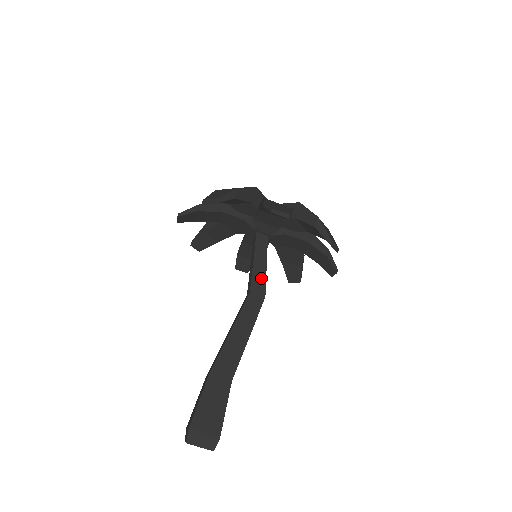
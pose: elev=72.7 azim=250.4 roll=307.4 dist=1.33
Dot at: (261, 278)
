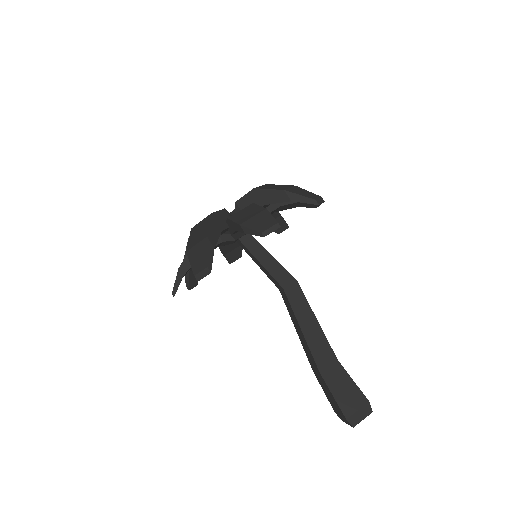
Dot at: (279, 270)
